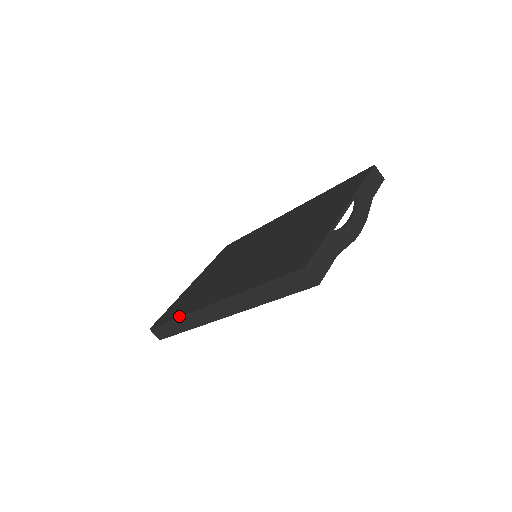
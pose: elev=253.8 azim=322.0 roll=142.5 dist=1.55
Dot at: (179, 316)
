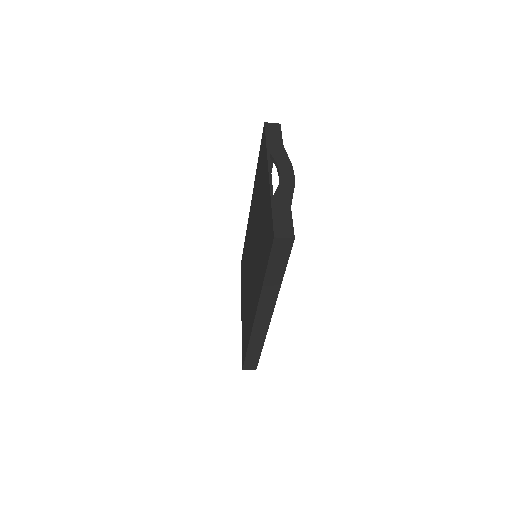
Dot at: (248, 343)
